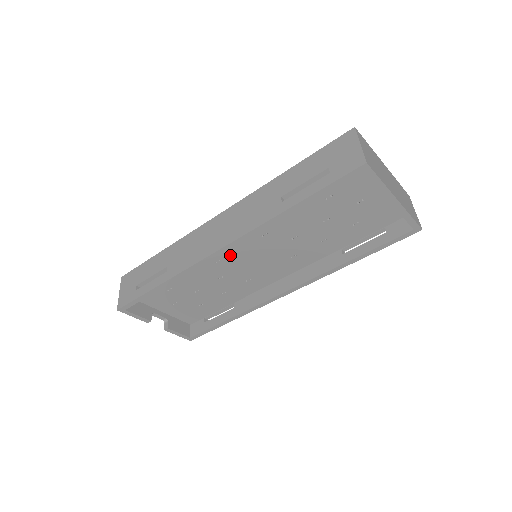
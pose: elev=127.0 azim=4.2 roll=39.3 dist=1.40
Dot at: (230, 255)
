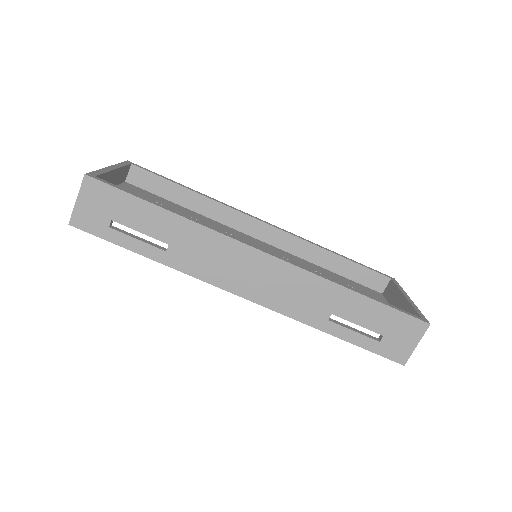
Dot at: occluded
